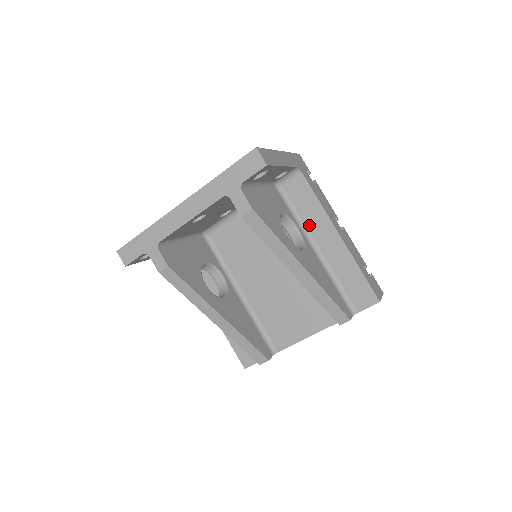
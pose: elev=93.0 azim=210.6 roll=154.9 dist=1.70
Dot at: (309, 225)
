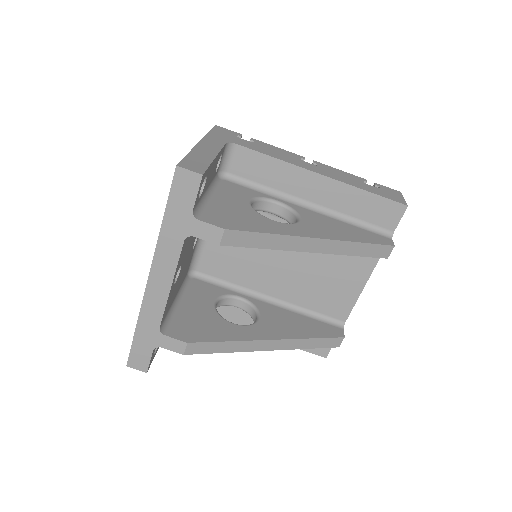
Dot at: (283, 188)
